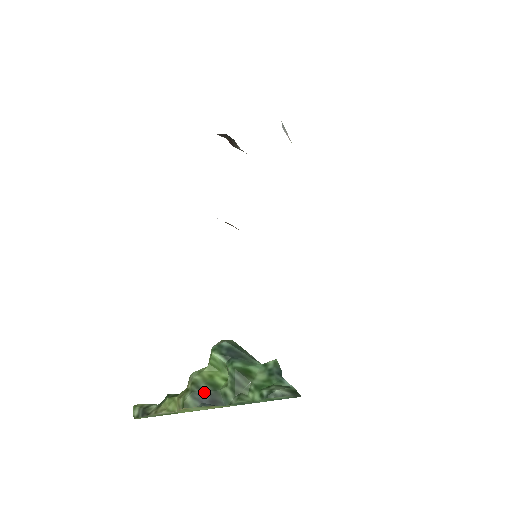
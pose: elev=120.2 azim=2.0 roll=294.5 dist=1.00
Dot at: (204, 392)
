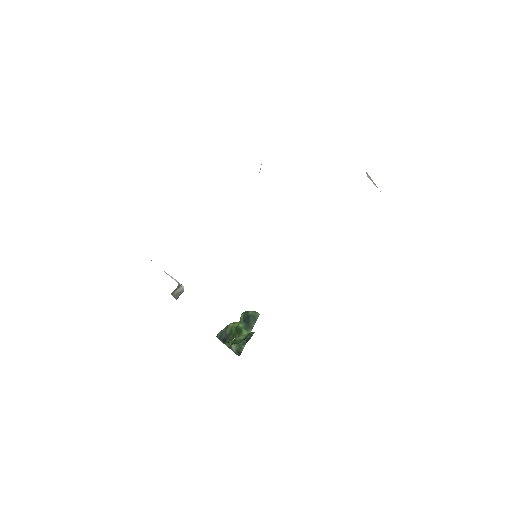
Dot at: (225, 333)
